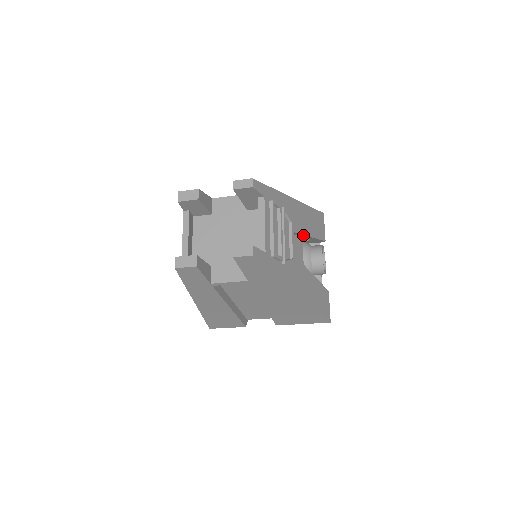
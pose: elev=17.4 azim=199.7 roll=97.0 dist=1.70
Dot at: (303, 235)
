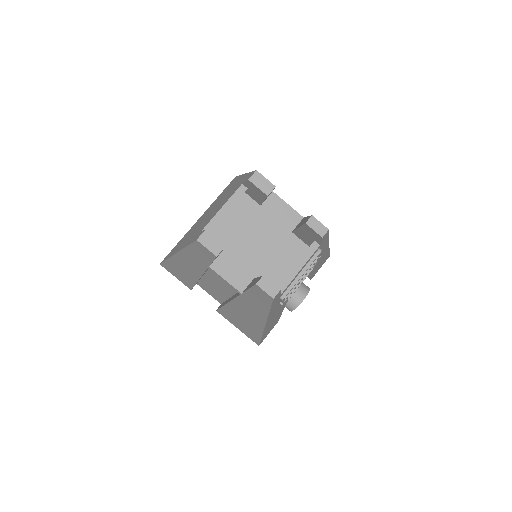
Dot at: occluded
